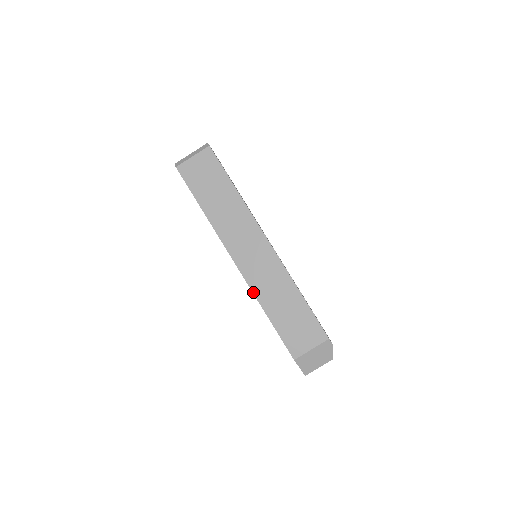
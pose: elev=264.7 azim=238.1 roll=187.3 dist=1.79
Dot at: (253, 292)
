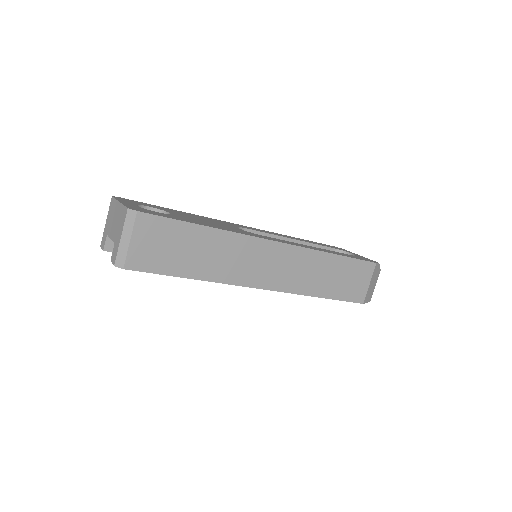
Dot at: (298, 294)
